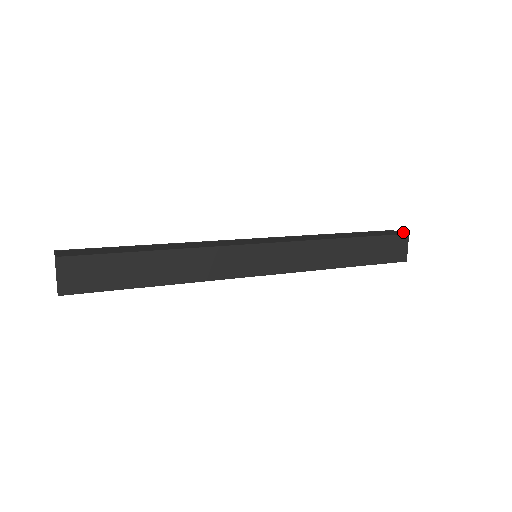
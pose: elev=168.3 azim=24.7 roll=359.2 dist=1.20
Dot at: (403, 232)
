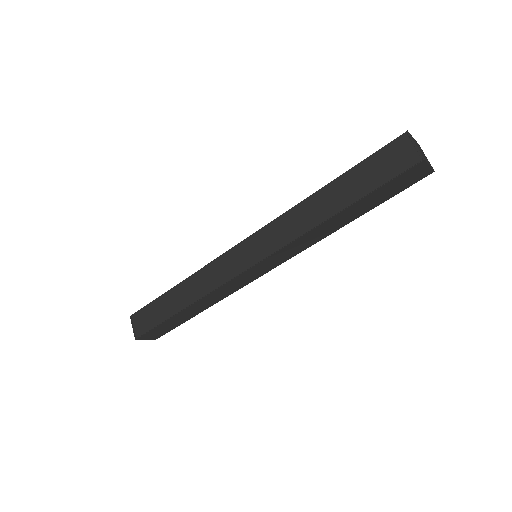
Dot at: (418, 152)
